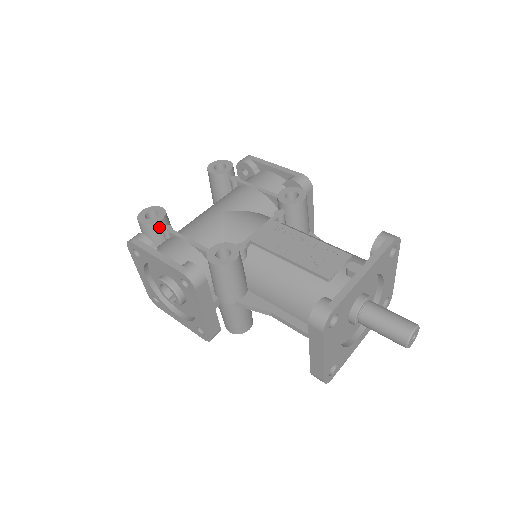
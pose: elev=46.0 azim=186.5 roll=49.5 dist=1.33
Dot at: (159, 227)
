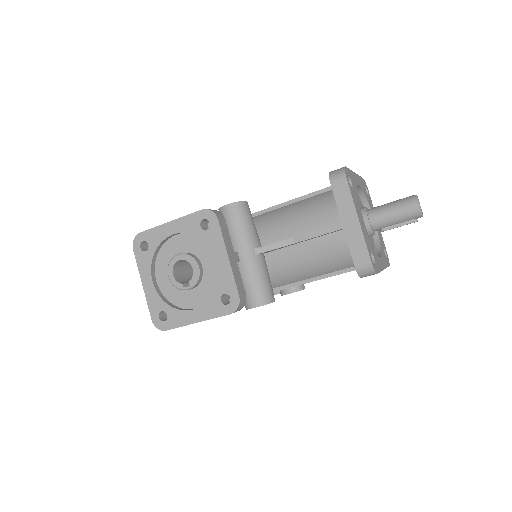
Dot at: occluded
